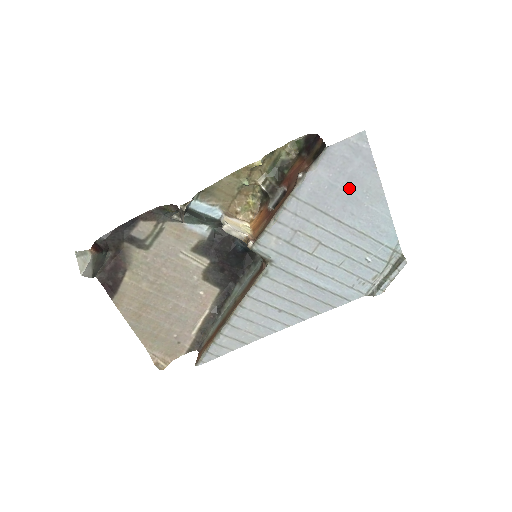
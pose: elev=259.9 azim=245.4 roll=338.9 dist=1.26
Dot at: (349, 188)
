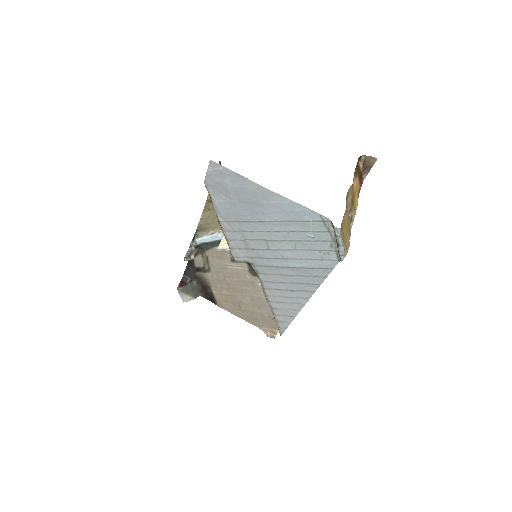
Dot at: (243, 199)
